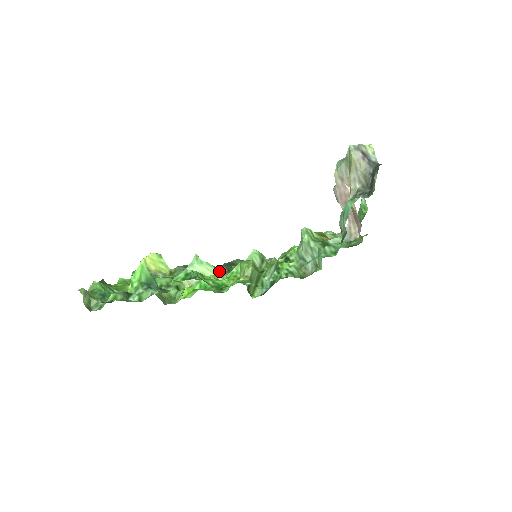
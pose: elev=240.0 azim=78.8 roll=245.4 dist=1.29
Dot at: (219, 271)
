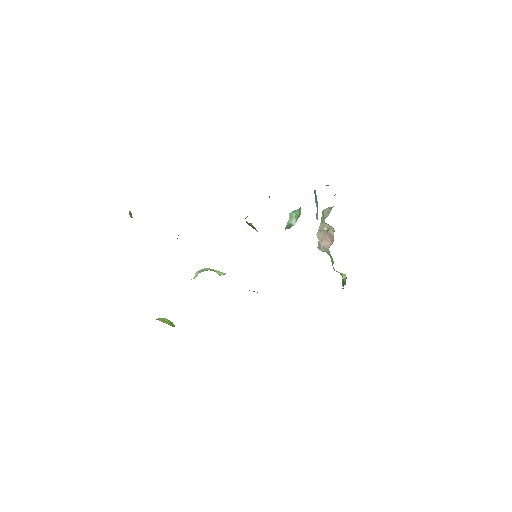
Dot at: occluded
